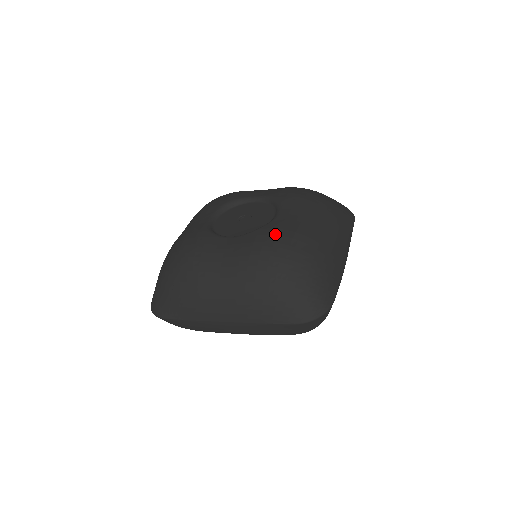
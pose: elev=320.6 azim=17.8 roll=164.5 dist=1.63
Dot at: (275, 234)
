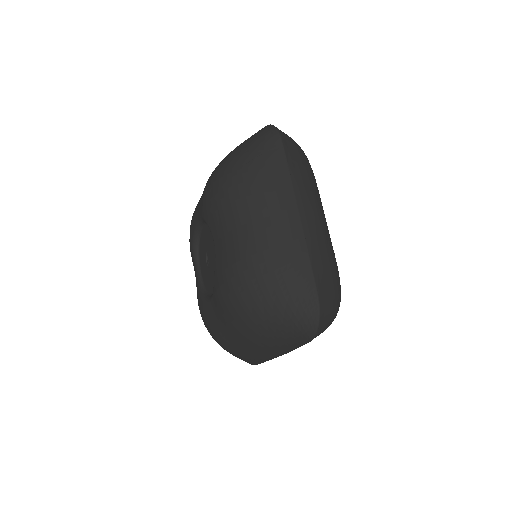
Dot at: (222, 283)
